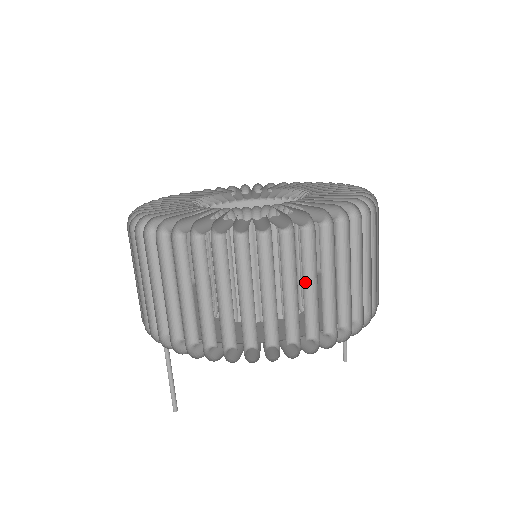
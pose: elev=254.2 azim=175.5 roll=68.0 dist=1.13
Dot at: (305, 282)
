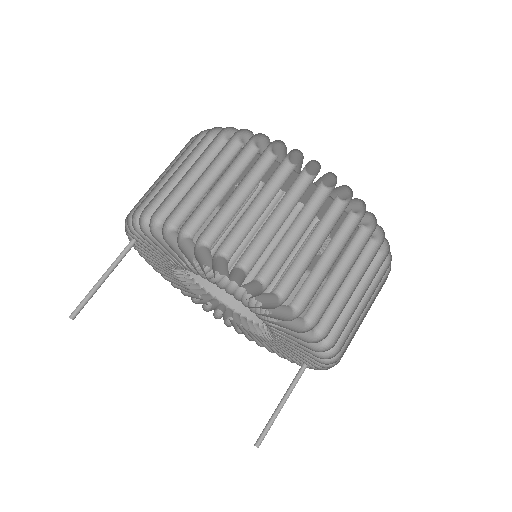
Dot at: (295, 226)
